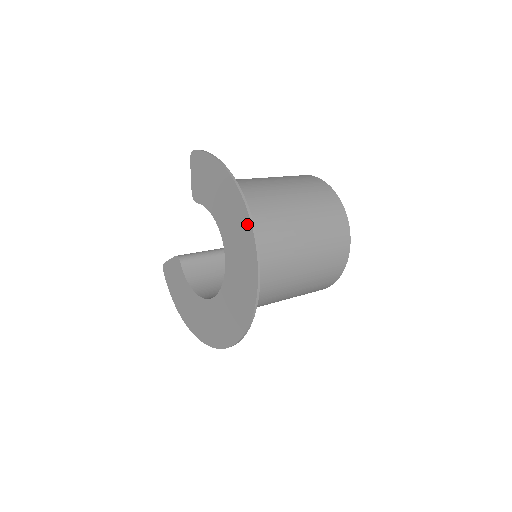
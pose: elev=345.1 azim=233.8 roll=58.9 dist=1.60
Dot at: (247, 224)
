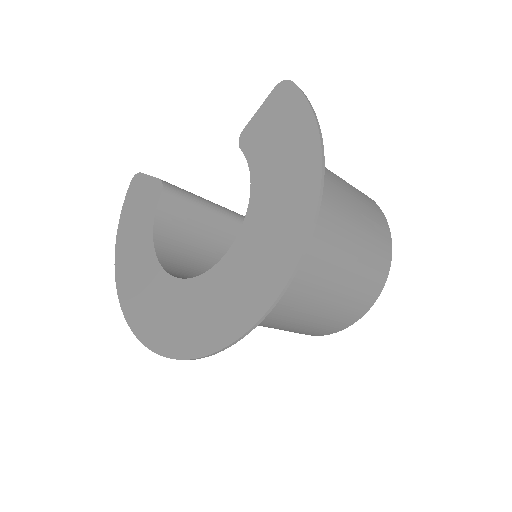
Dot at: (296, 247)
